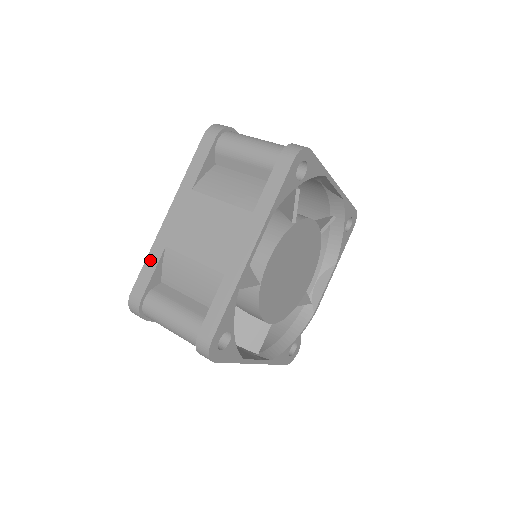
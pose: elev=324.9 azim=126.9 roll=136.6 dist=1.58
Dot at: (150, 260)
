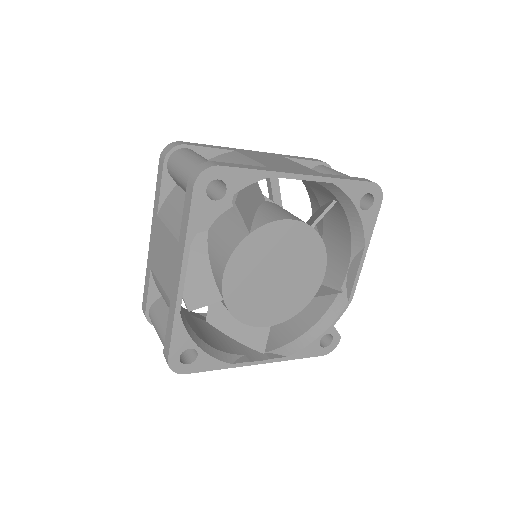
Dot at: (146, 279)
